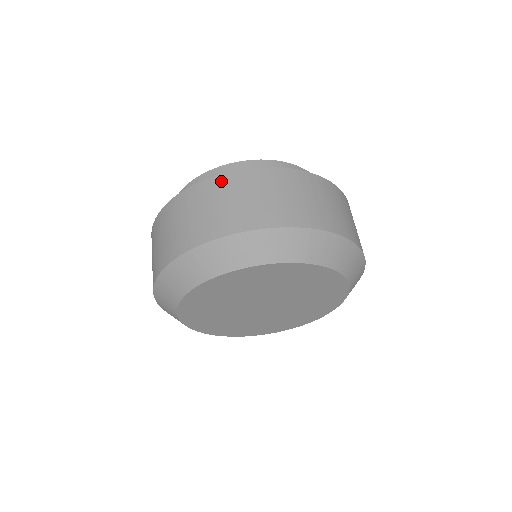
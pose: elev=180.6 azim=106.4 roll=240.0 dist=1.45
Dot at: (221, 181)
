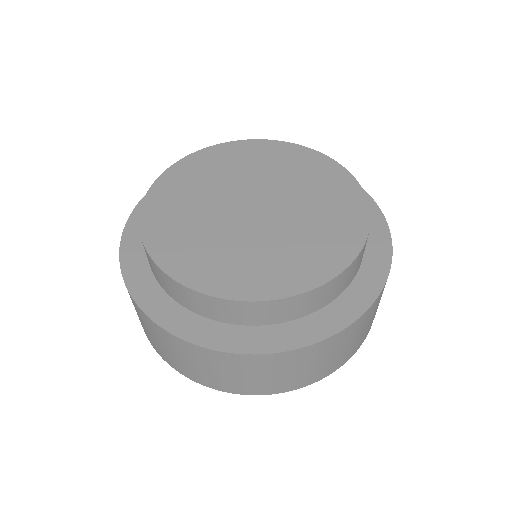
Dot at: (255, 361)
